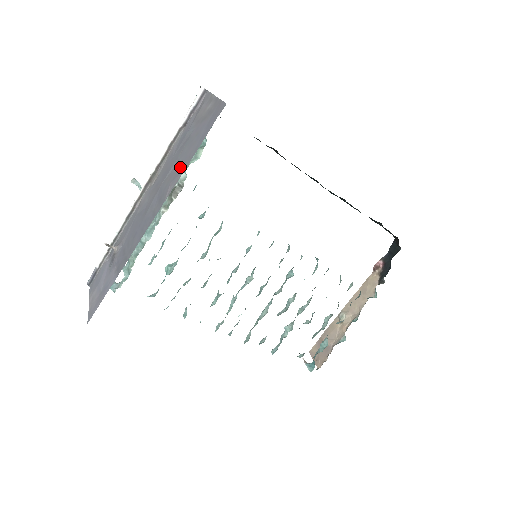
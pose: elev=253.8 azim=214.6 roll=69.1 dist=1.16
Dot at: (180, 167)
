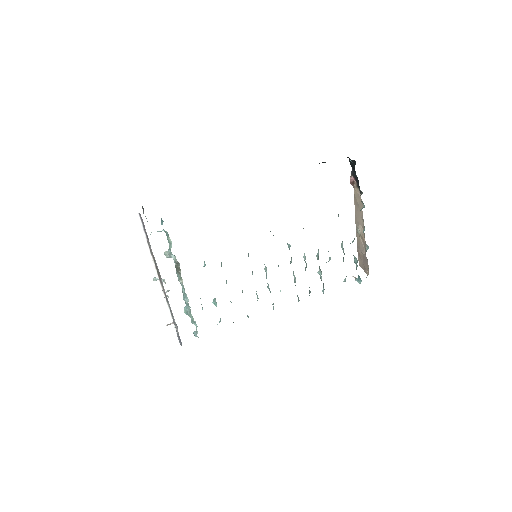
Dot at: occluded
